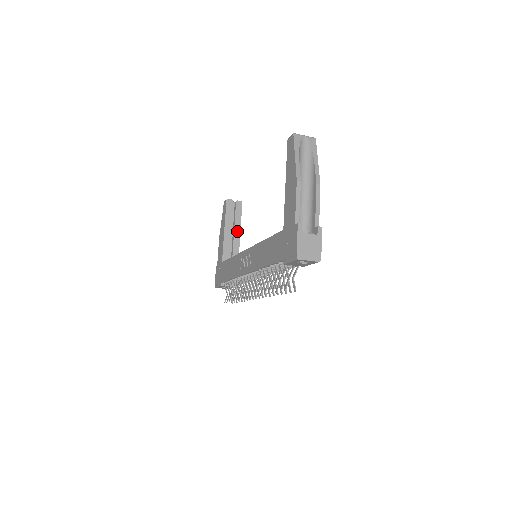
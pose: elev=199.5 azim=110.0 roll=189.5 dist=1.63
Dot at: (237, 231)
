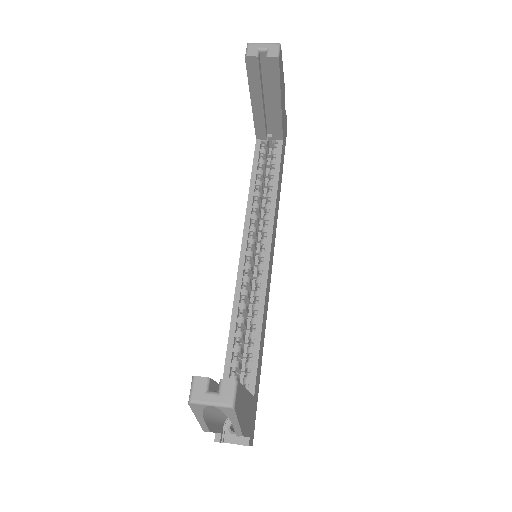
Dot at: (275, 103)
